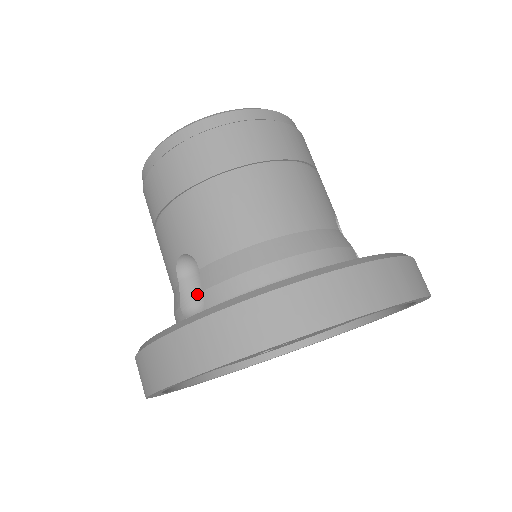
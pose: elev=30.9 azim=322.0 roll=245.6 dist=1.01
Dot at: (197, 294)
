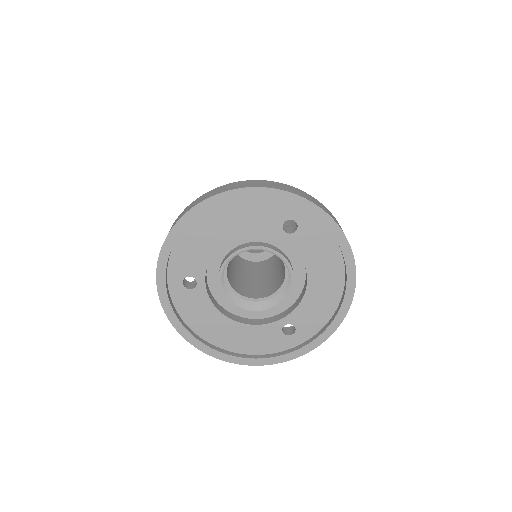
Dot at: occluded
